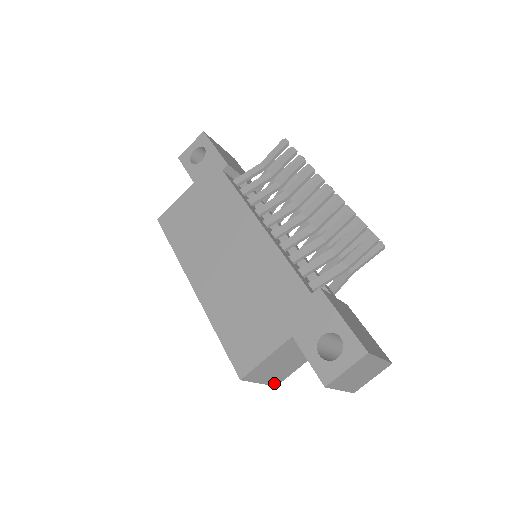
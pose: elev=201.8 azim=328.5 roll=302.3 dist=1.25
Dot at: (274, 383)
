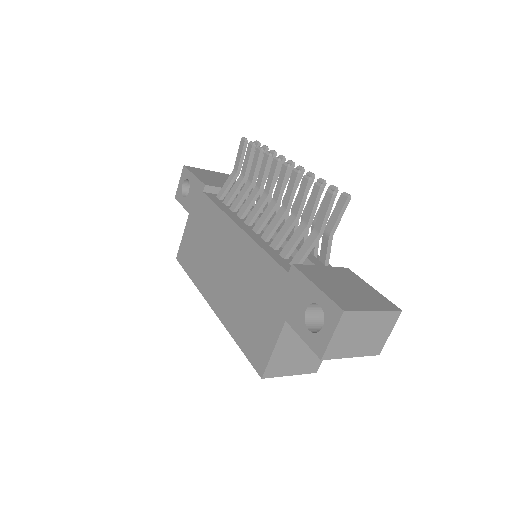
Dot at: (310, 370)
